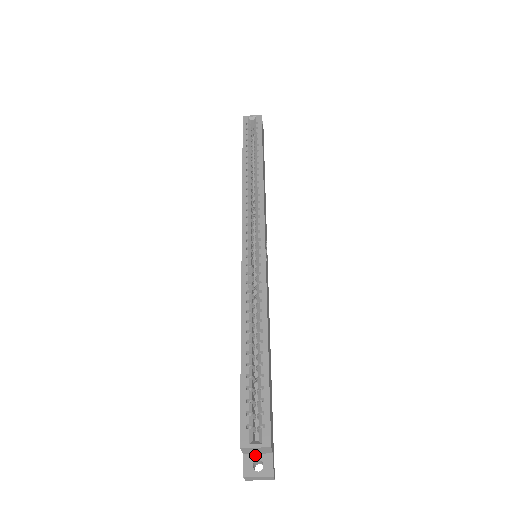
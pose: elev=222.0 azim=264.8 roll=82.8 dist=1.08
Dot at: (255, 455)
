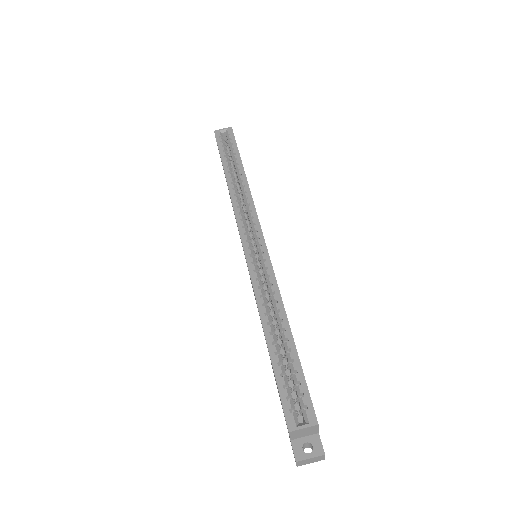
Dot at: (302, 438)
